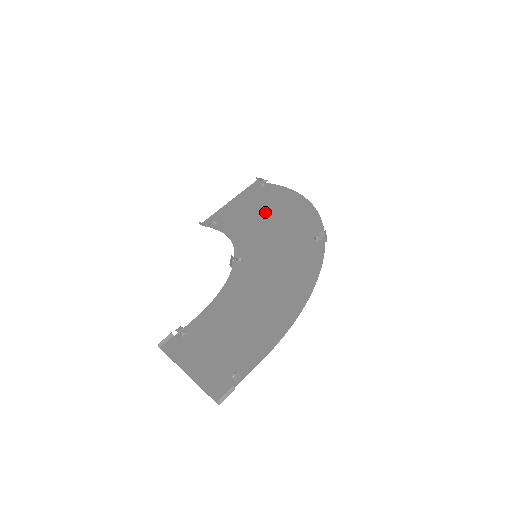
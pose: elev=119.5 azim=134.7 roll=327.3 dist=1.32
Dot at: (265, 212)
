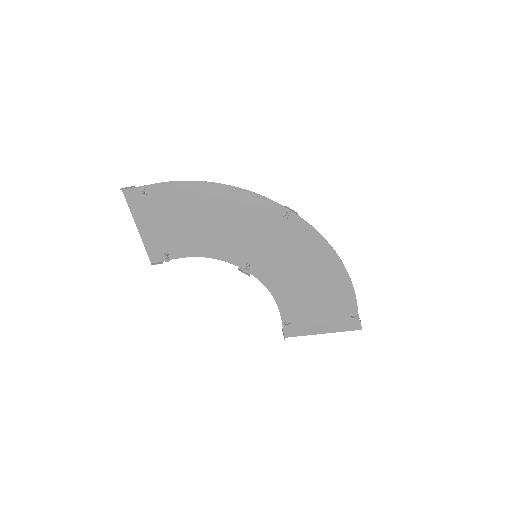
Dot at: (199, 219)
